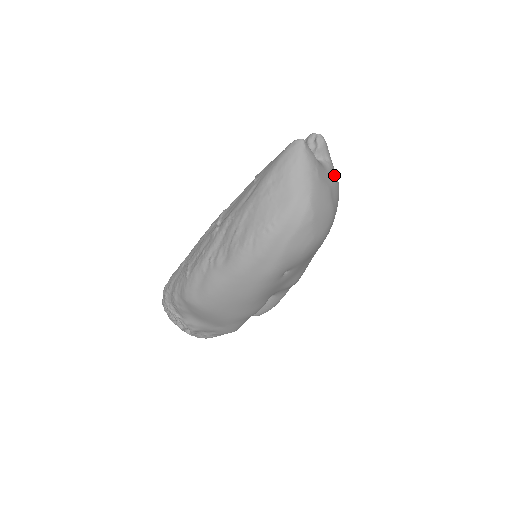
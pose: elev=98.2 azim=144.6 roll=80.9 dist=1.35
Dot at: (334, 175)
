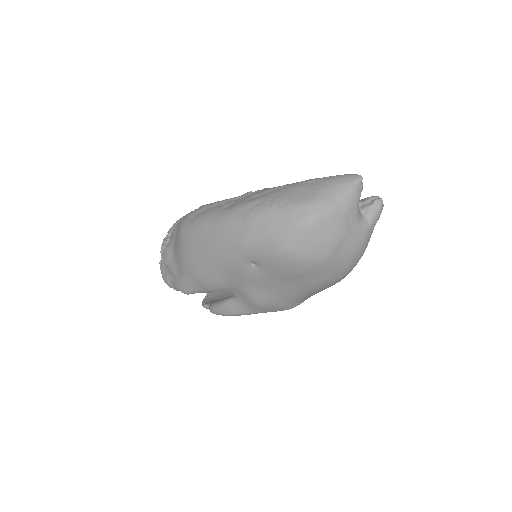
Dot at: (362, 237)
